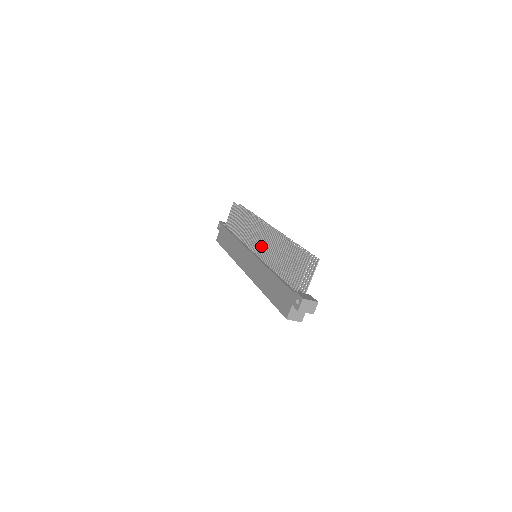
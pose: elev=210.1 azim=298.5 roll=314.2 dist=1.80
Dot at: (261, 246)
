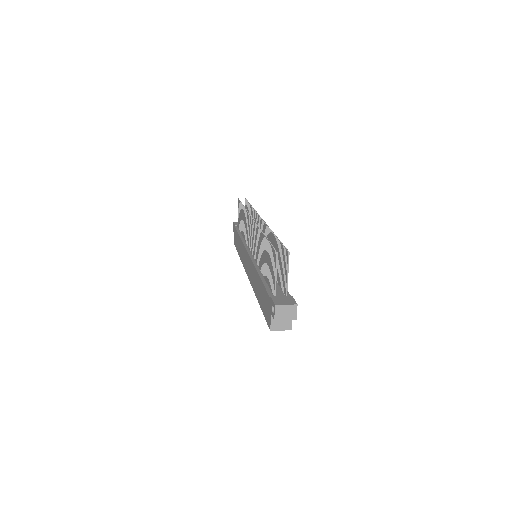
Dot at: (253, 245)
